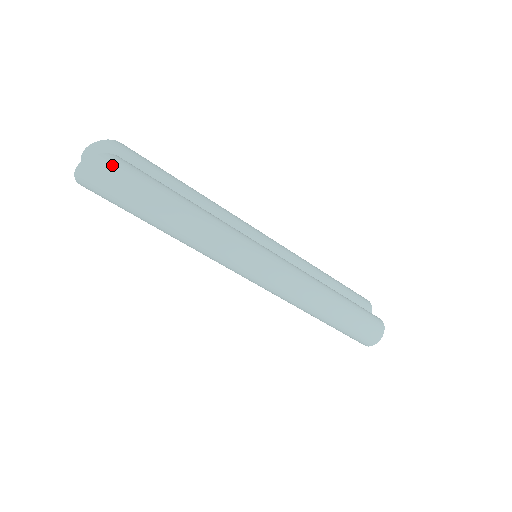
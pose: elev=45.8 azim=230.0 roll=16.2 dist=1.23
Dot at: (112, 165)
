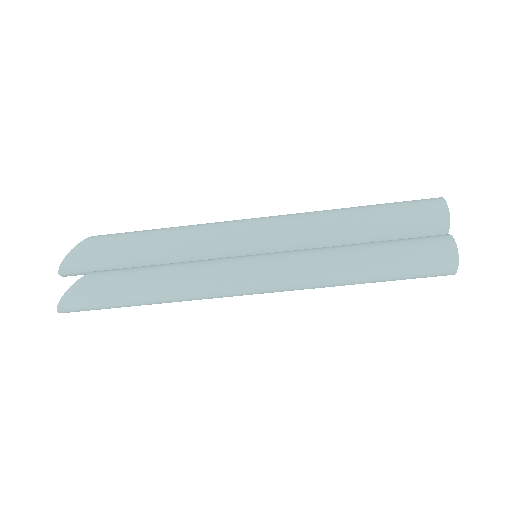
Dot at: (74, 301)
